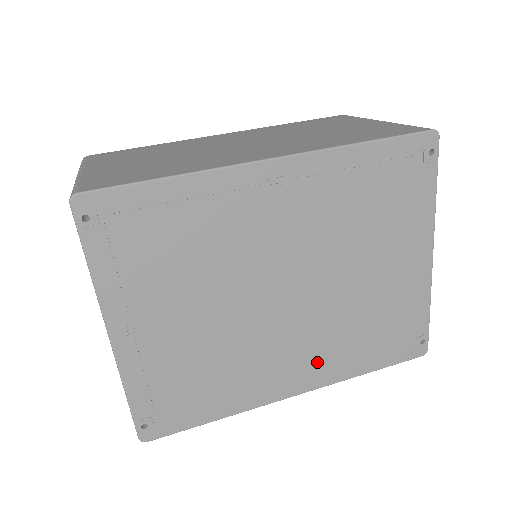
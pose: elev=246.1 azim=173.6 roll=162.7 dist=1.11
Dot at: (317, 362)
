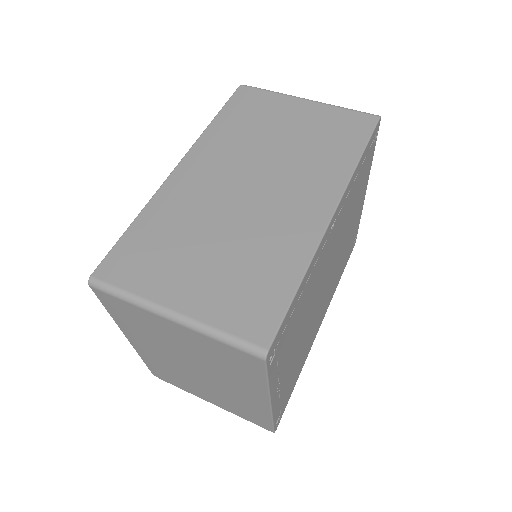
Dot at: (328, 300)
